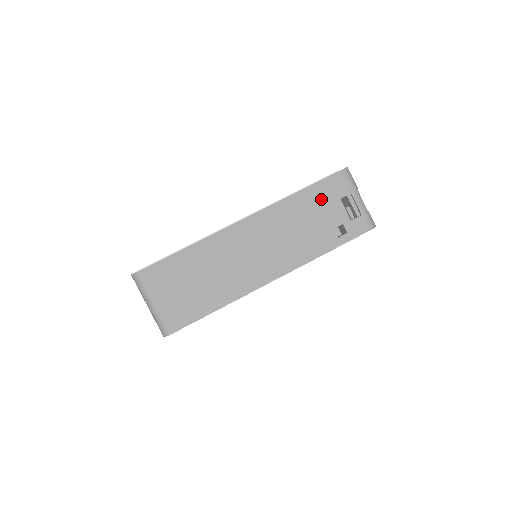
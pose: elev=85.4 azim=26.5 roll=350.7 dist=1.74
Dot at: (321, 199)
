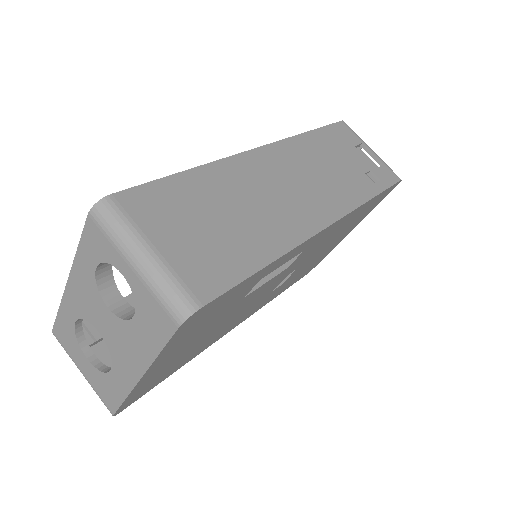
Dot at: (336, 143)
